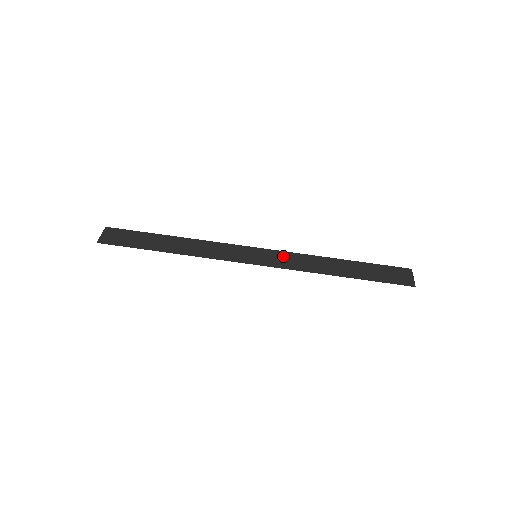
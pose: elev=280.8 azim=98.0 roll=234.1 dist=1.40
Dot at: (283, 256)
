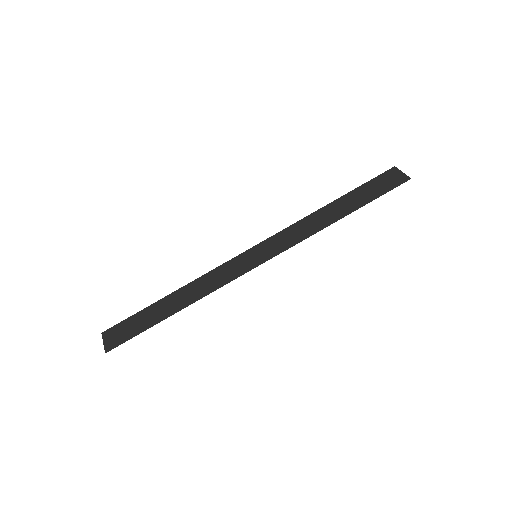
Dot at: (279, 238)
